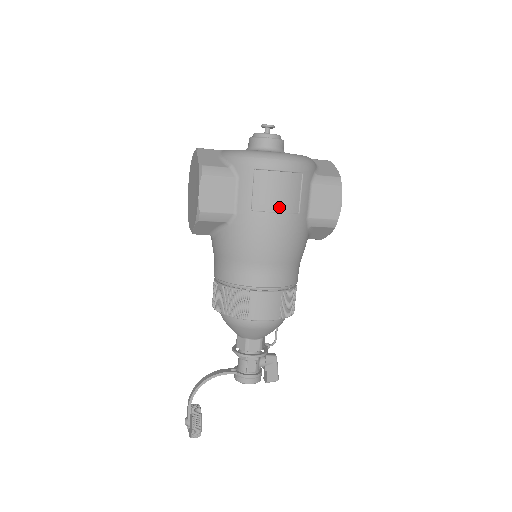
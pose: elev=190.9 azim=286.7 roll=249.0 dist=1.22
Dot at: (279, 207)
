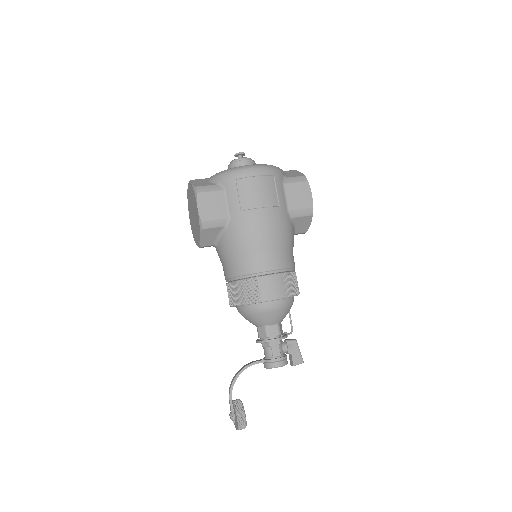
Dot at: (262, 203)
